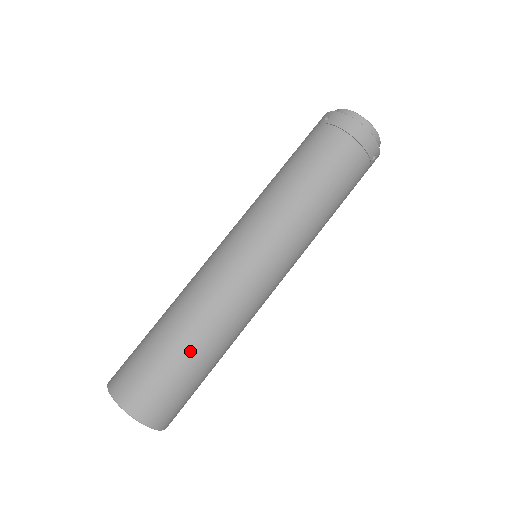
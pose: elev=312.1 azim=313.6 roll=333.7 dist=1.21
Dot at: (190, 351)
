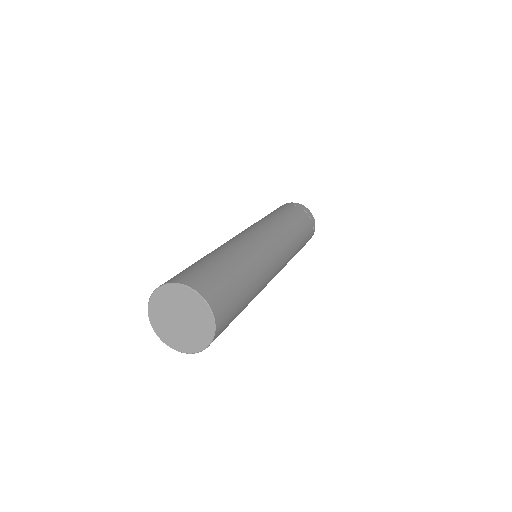
Dot at: (236, 266)
